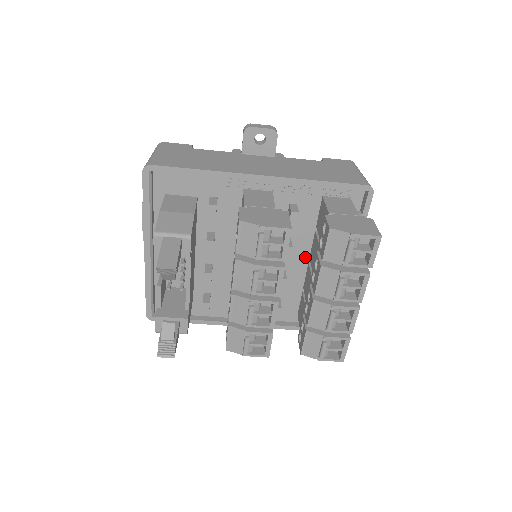
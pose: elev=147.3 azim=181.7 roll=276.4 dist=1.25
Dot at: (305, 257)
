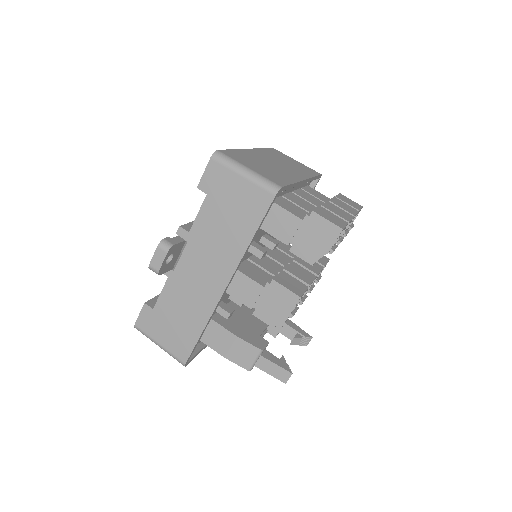
Dot at: occluded
